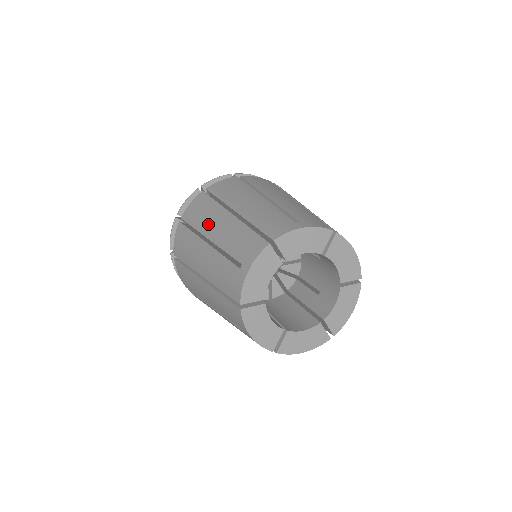
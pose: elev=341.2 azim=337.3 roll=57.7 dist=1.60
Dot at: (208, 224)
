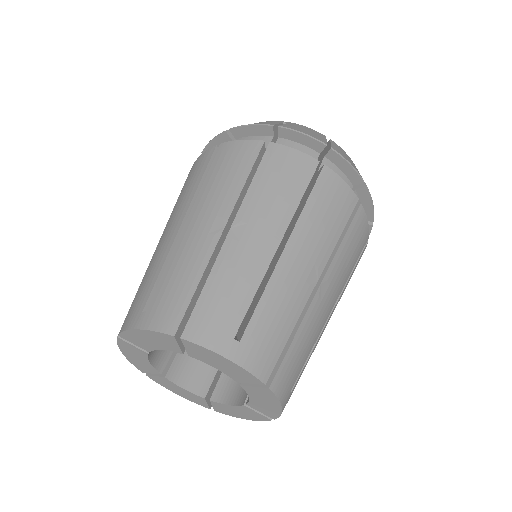
Dot at: (205, 202)
